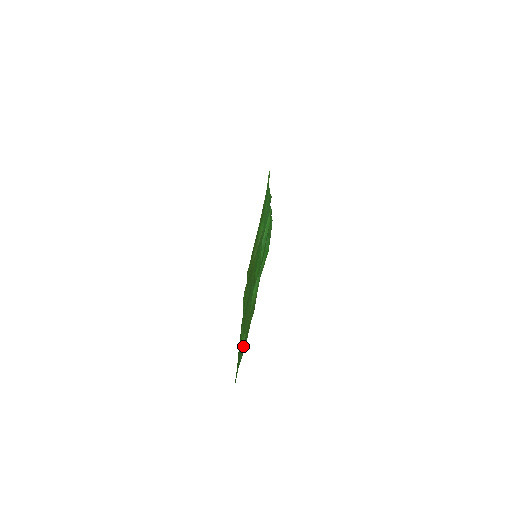
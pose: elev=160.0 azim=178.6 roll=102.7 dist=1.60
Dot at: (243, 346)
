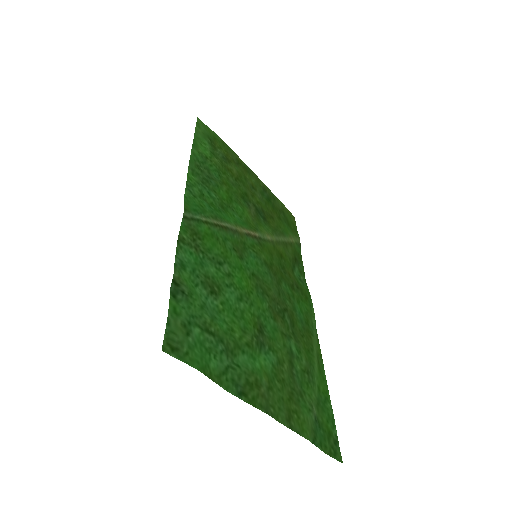
Dot at: (314, 412)
